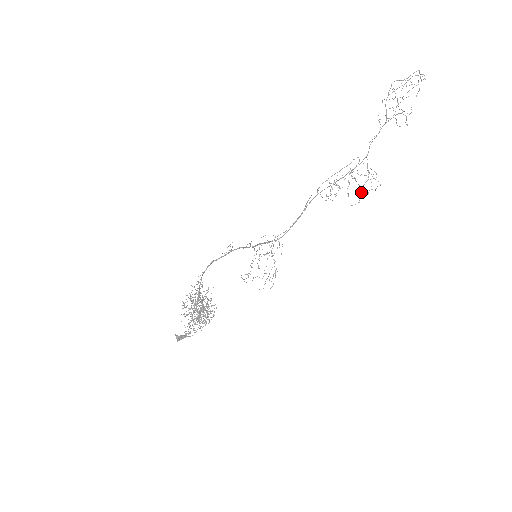
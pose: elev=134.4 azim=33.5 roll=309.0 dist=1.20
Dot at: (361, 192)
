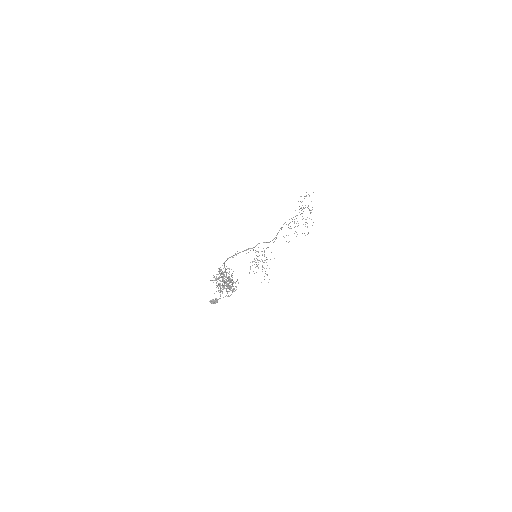
Dot at: occluded
